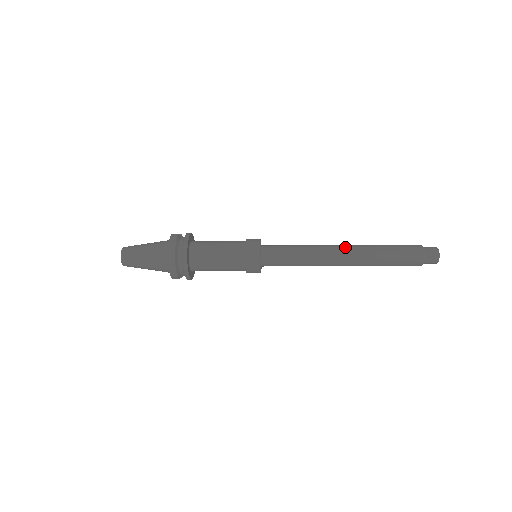
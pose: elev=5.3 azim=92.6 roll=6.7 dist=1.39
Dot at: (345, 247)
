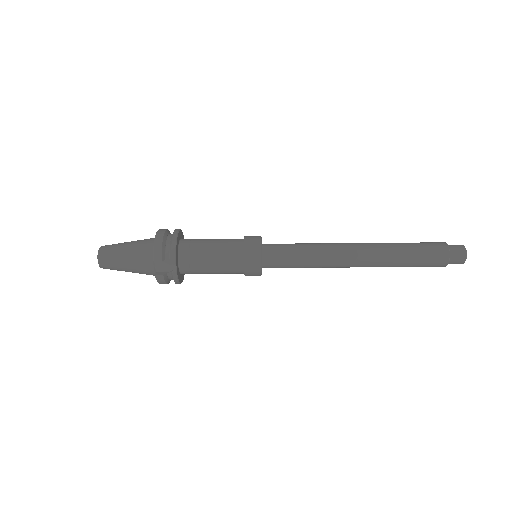
Dot at: occluded
